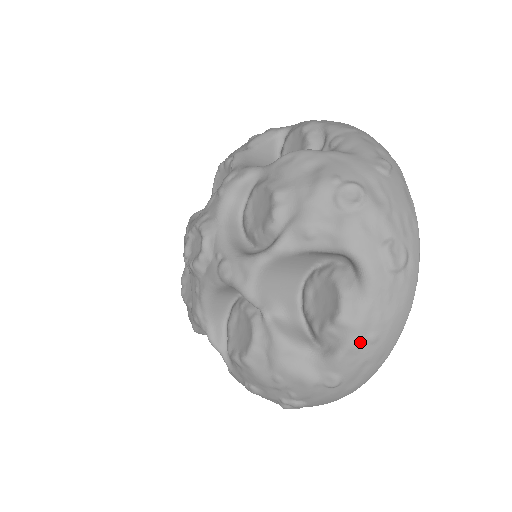
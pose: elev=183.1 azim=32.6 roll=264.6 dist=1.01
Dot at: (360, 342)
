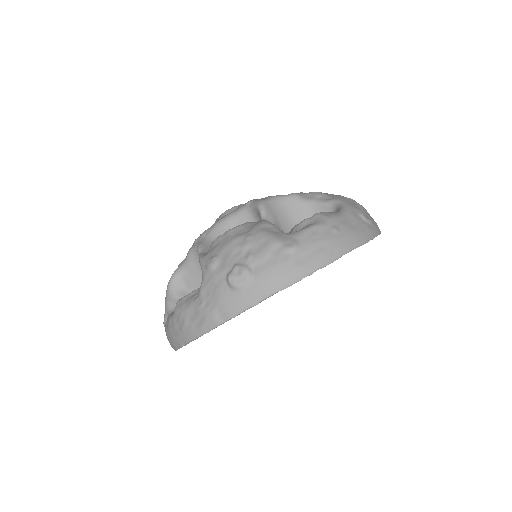
Dot at: (326, 226)
